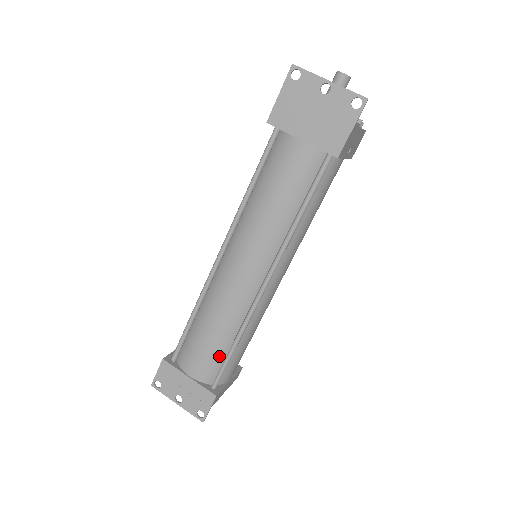
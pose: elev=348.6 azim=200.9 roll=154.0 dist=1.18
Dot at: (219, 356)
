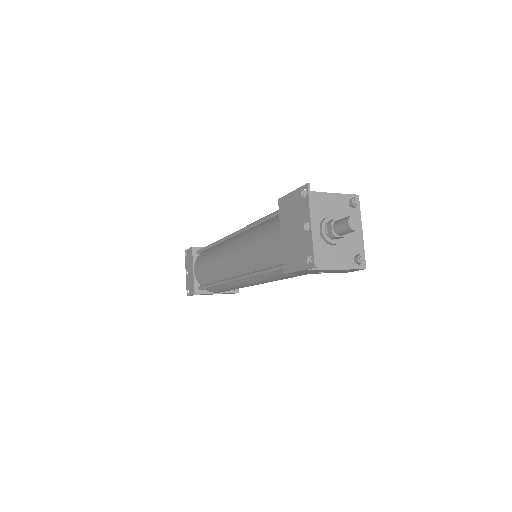
Dot at: (207, 280)
